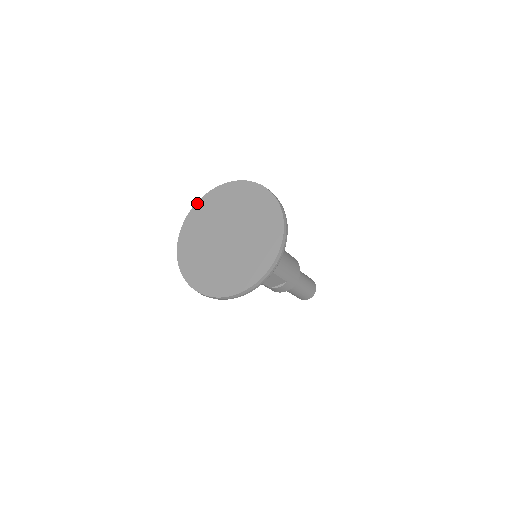
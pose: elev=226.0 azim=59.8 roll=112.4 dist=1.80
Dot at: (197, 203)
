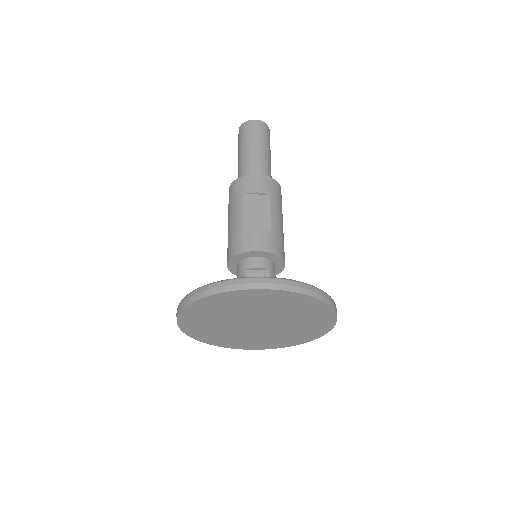
Dot at: (222, 294)
